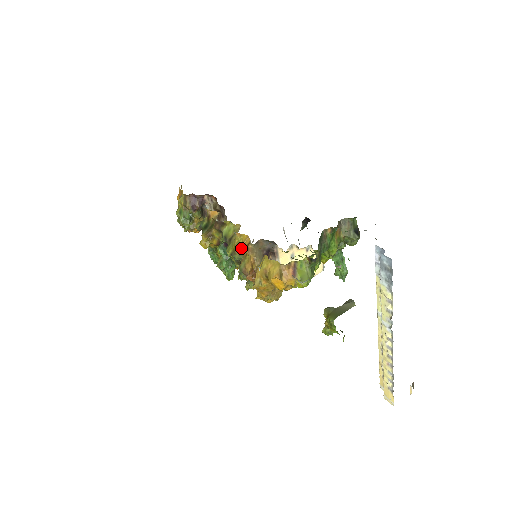
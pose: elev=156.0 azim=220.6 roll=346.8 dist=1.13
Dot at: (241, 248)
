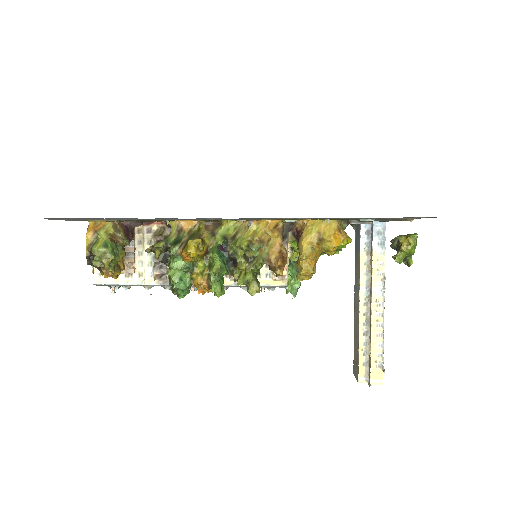
Dot at: (260, 236)
